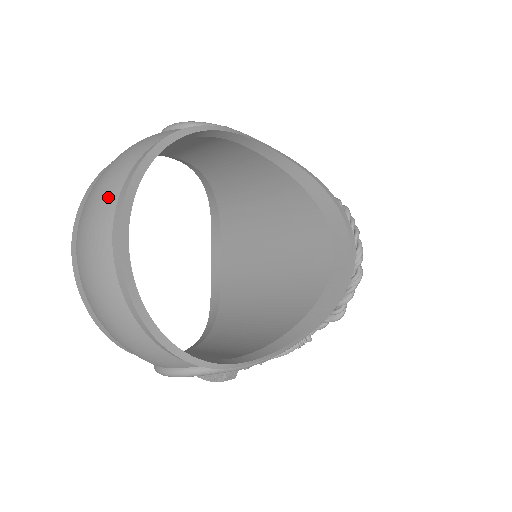
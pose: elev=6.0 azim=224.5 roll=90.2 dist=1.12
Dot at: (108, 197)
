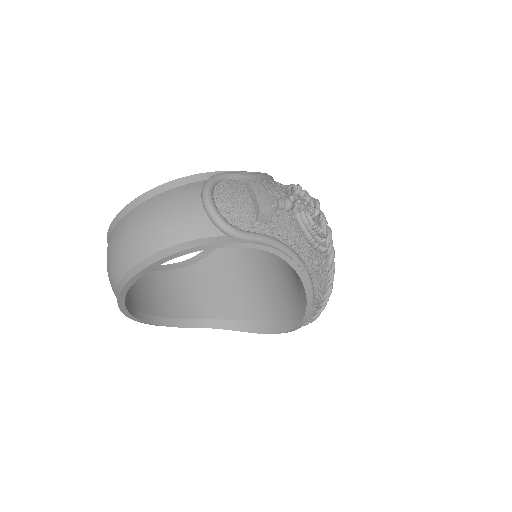
Dot at: (124, 262)
